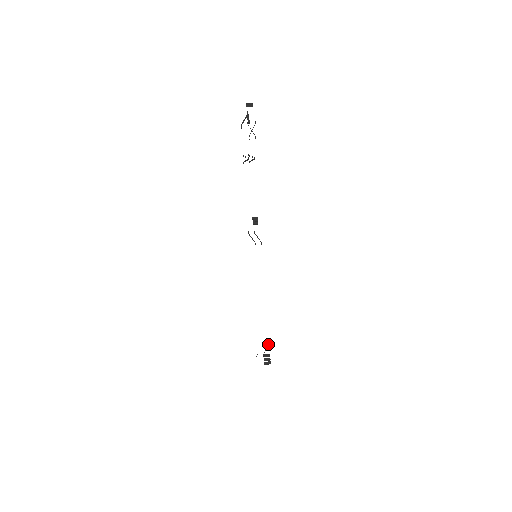
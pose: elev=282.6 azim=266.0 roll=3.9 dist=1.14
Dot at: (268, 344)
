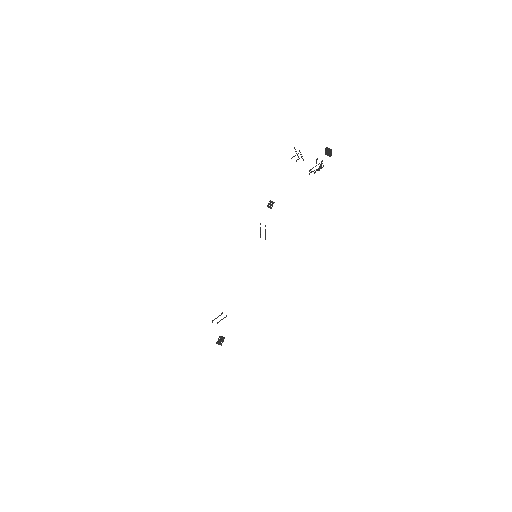
Dot at: (226, 316)
